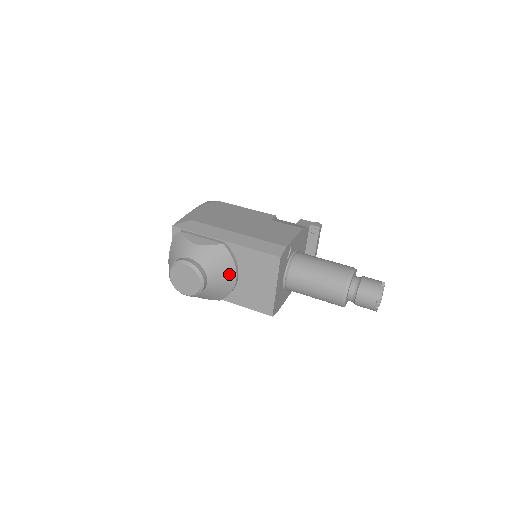
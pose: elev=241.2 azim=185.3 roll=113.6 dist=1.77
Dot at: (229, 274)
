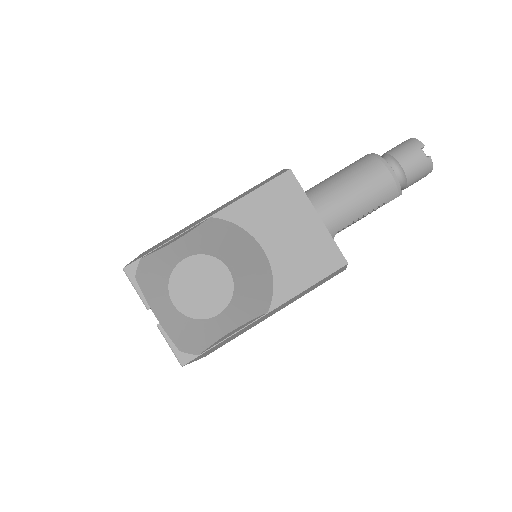
Dot at: (250, 247)
